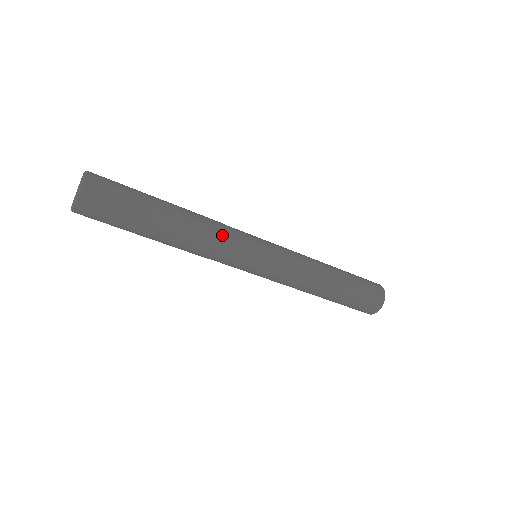
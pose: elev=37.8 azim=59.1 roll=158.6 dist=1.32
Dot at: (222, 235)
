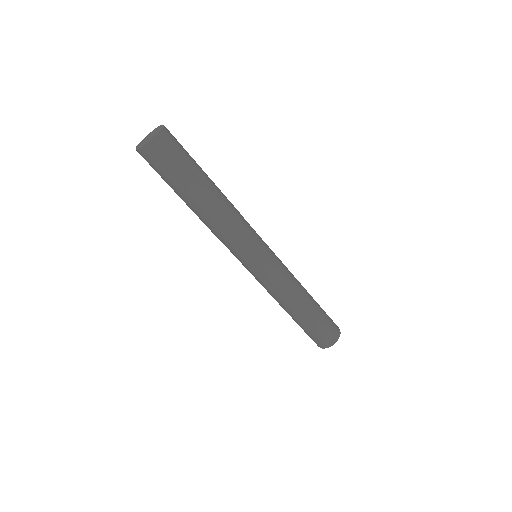
Dot at: (242, 223)
